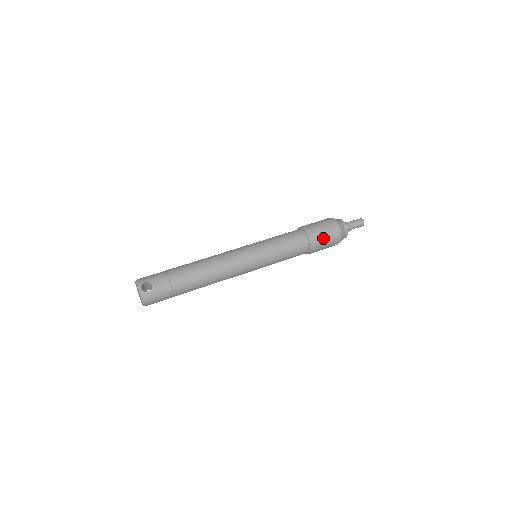
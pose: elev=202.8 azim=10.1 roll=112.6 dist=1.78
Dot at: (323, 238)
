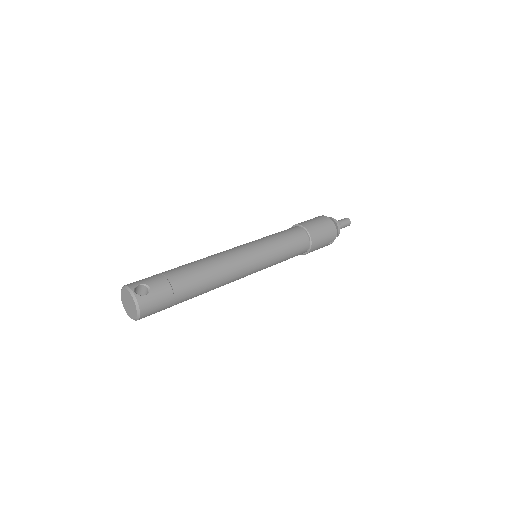
Dot at: (321, 233)
